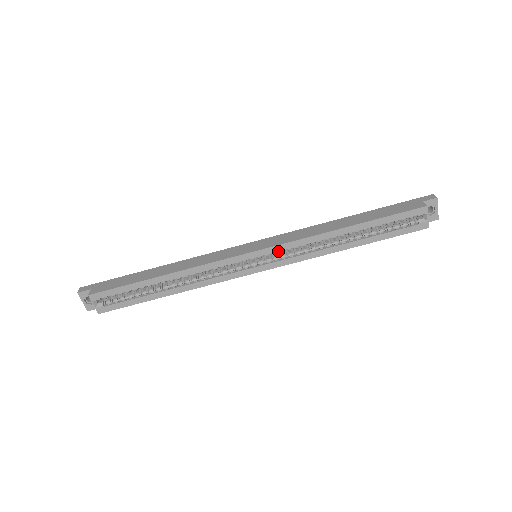
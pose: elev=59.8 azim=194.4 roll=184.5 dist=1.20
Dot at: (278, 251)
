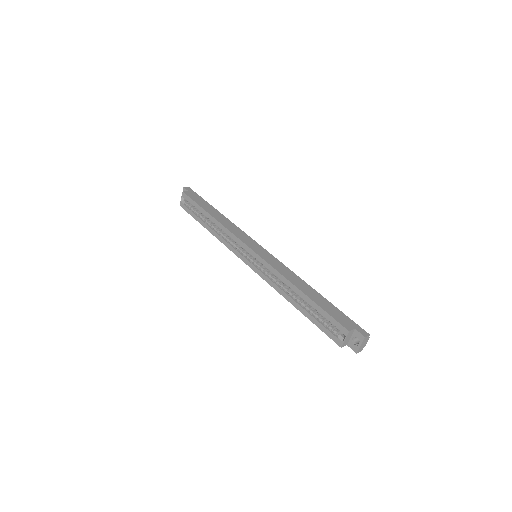
Dot at: occluded
